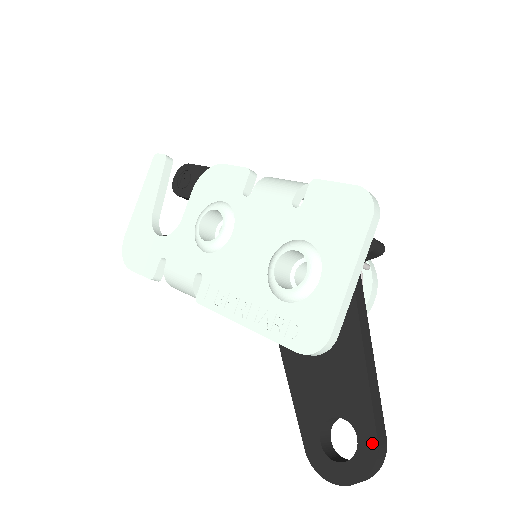
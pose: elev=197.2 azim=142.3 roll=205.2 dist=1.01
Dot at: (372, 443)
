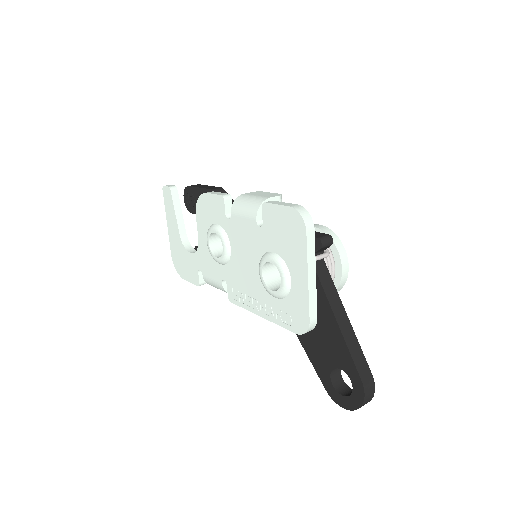
Dot at: (359, 383)
